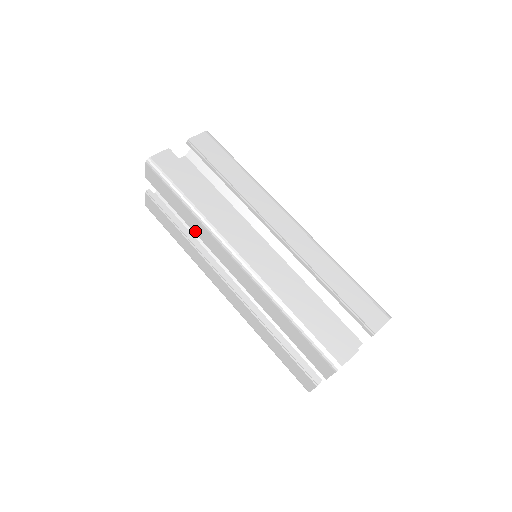
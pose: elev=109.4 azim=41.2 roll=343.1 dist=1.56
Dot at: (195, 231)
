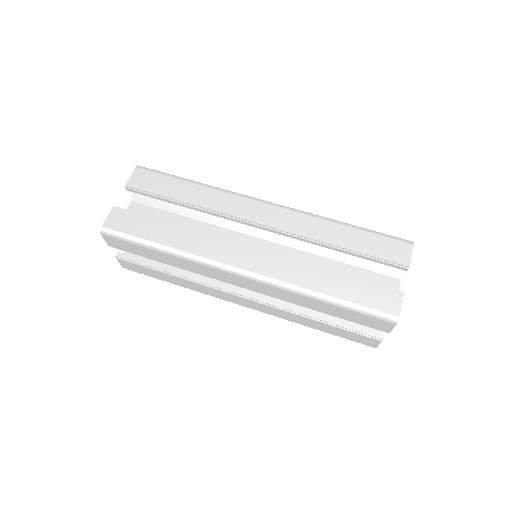
Dot at: (188, 270)
